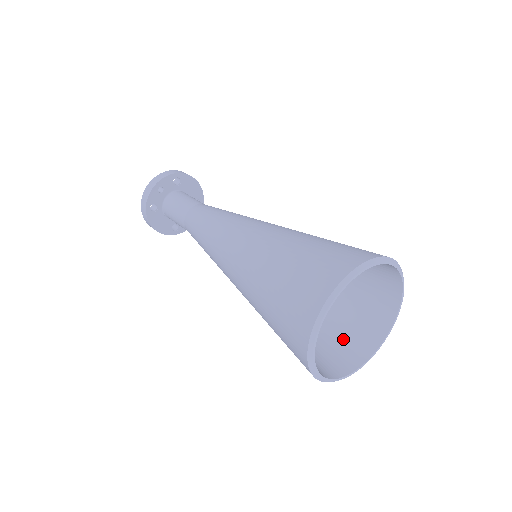
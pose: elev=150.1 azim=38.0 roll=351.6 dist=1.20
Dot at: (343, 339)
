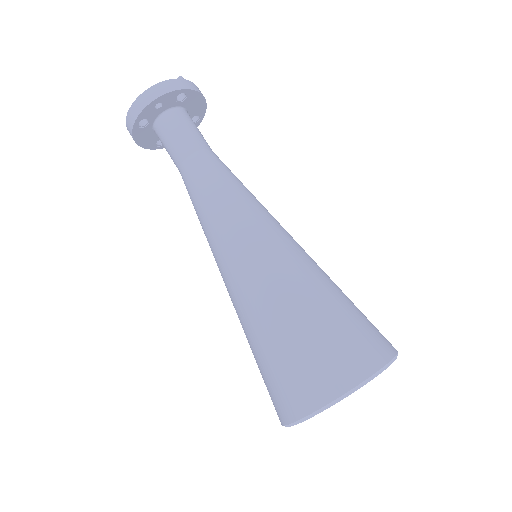
Dot at: occluded
